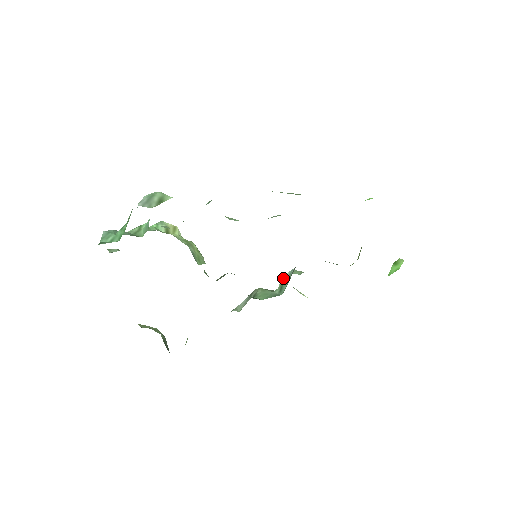
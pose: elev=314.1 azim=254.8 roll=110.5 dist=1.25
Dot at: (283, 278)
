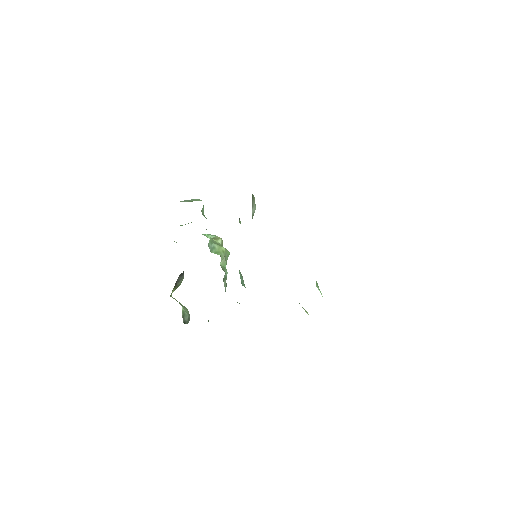
Dot at: occluded
